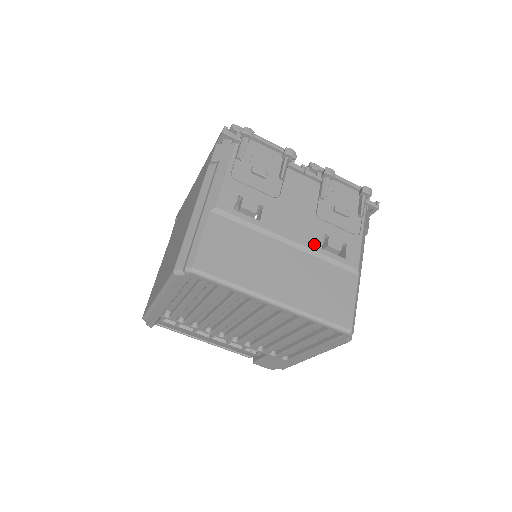
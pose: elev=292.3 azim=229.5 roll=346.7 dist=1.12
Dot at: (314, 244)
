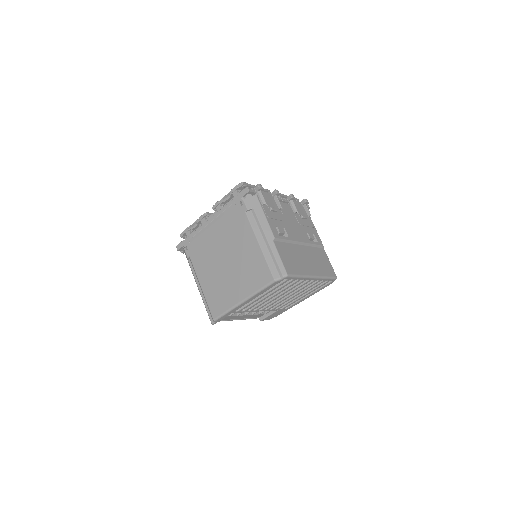
Dot at: (307, 240)
